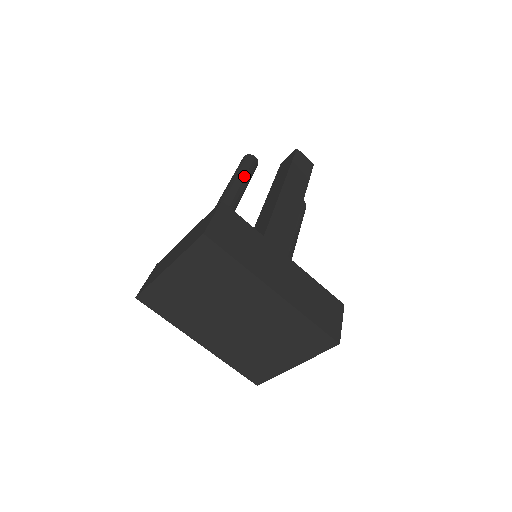
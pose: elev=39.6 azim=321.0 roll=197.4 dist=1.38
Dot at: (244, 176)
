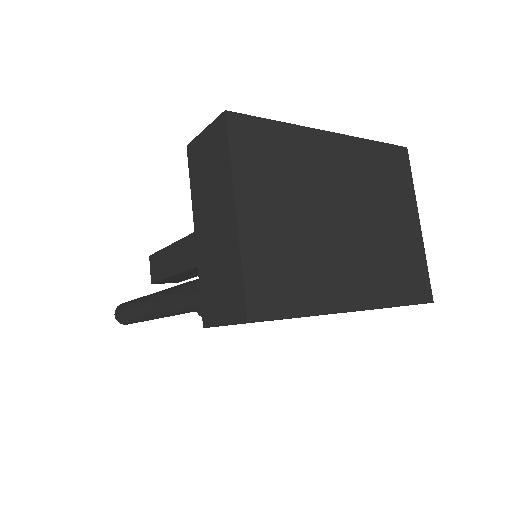
Dot at: occluded
